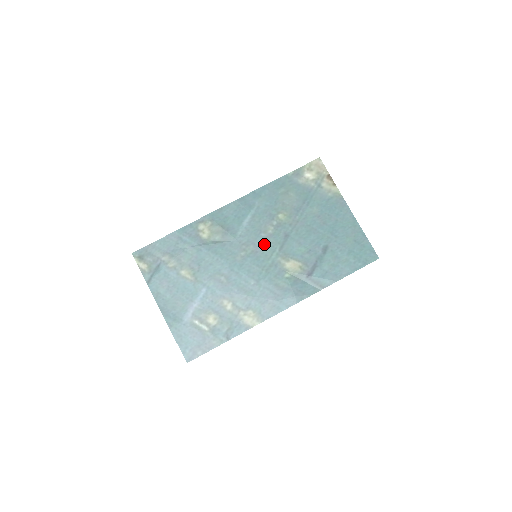
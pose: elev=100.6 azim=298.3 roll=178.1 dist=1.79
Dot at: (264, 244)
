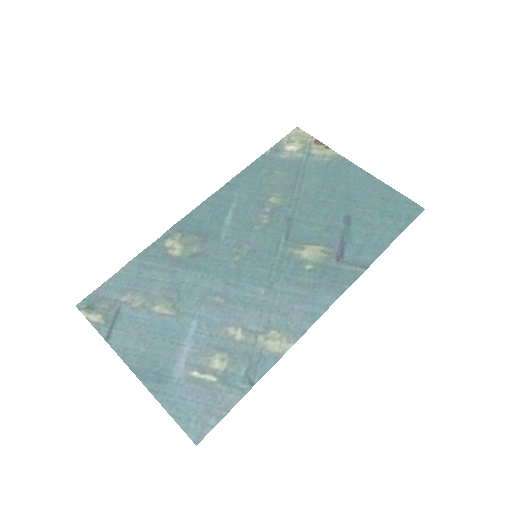
Dot at: (262, 238)
